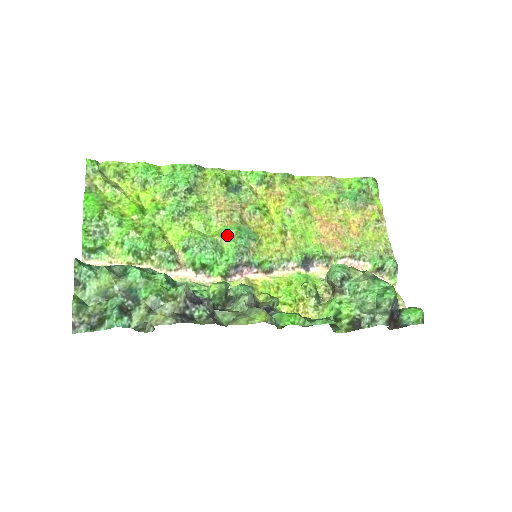
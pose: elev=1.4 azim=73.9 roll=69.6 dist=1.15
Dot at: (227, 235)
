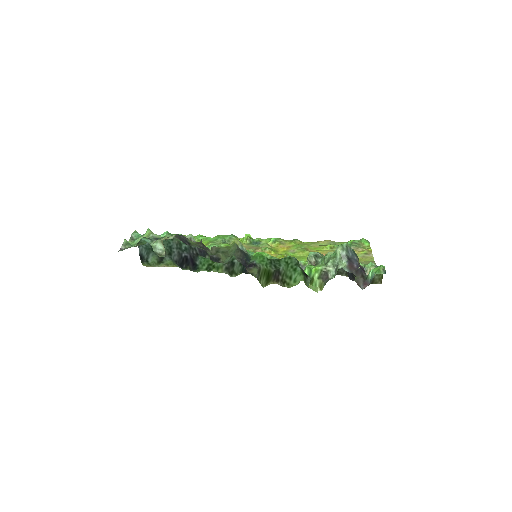
Dot at: occluded
